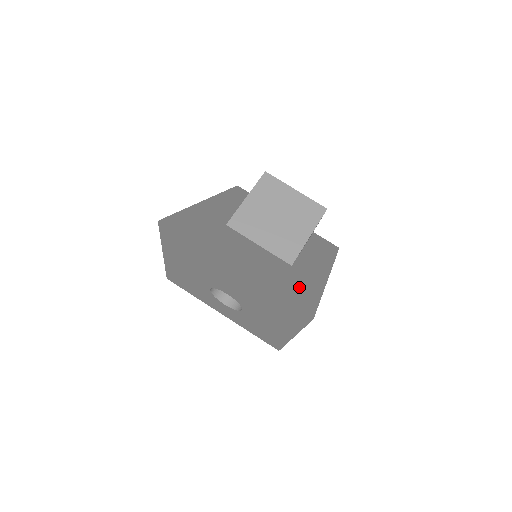
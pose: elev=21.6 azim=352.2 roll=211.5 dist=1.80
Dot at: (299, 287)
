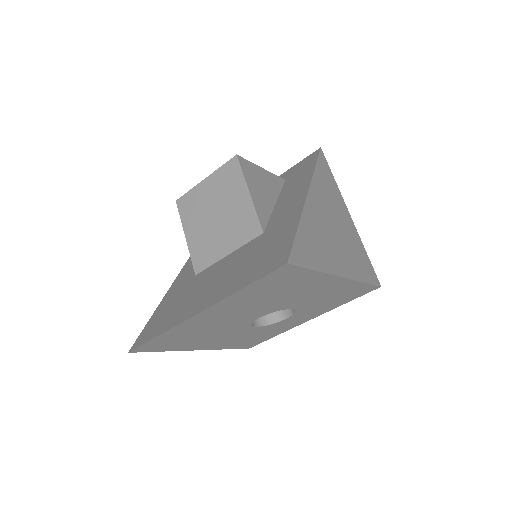
Dot at: (271, 247)
